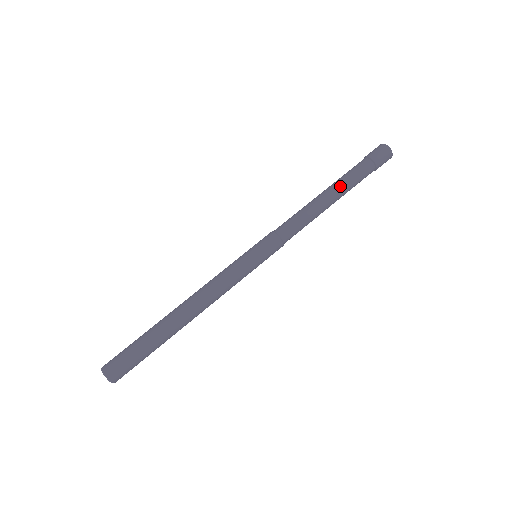
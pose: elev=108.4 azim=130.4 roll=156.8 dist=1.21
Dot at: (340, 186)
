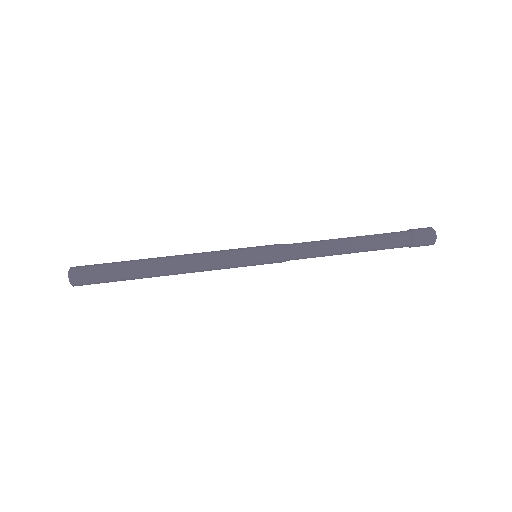
Dot at: (368, 239)
